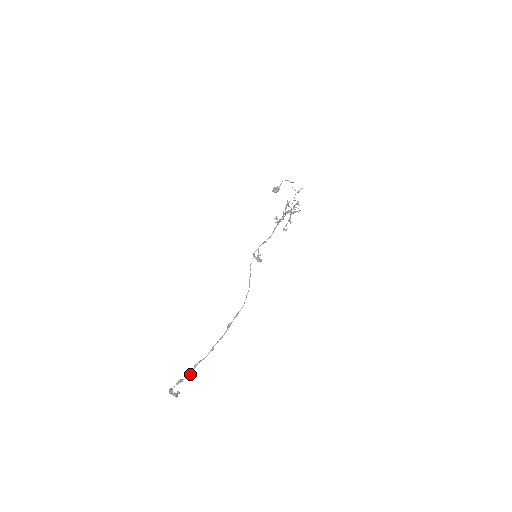
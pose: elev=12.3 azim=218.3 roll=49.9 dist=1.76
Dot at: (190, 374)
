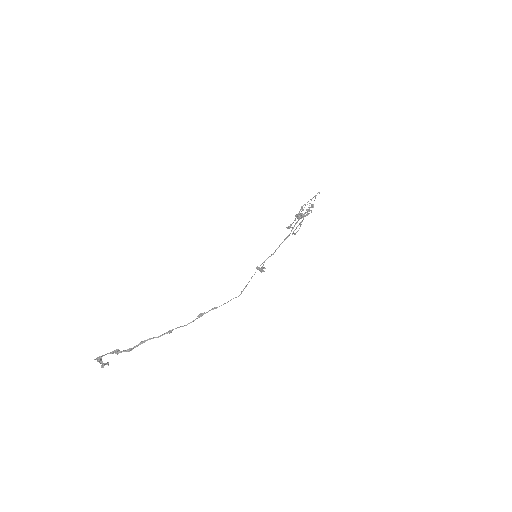
Dot at: (131, 349)
